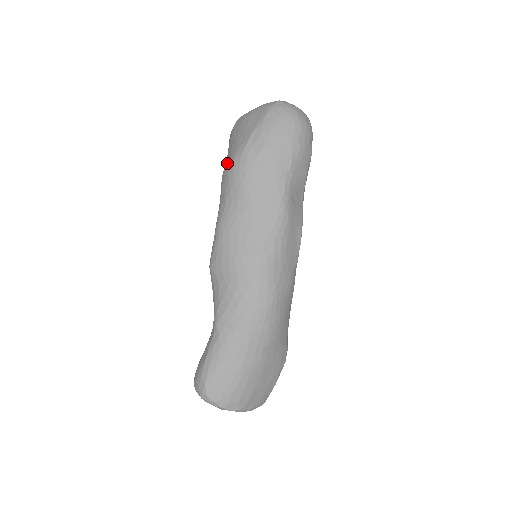
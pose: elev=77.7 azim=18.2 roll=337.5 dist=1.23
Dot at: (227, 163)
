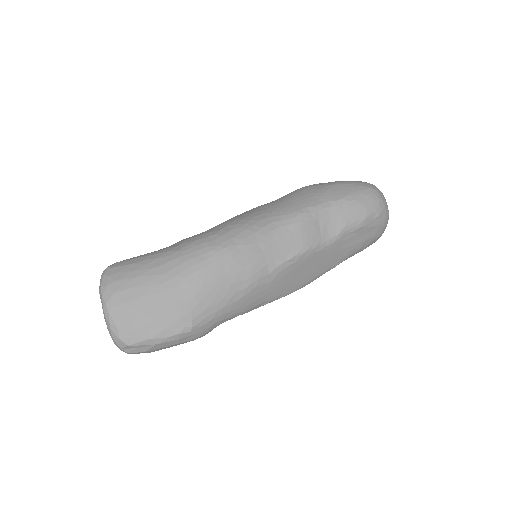
Dot at: occluded
